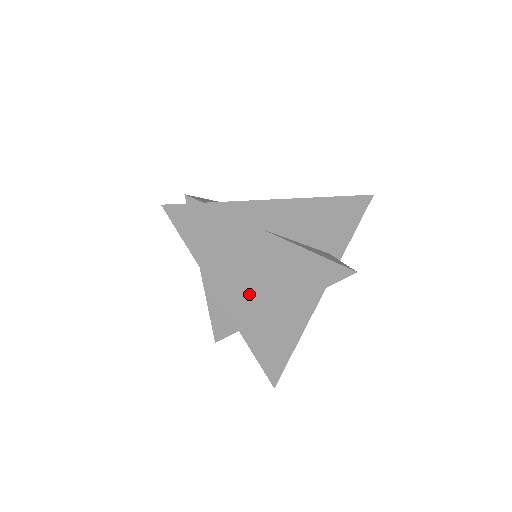
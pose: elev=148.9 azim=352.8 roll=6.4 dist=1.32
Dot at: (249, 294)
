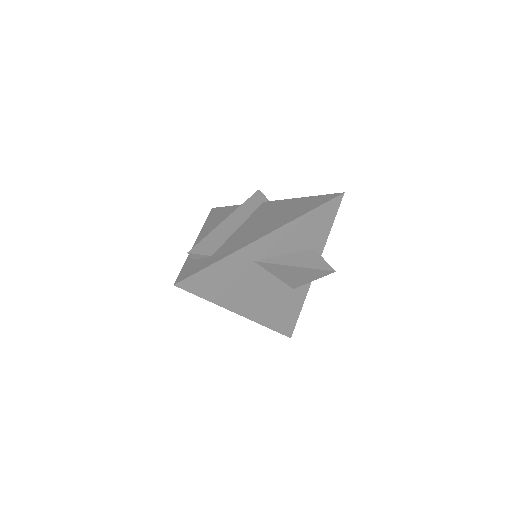
Dot at: (256, 300)
